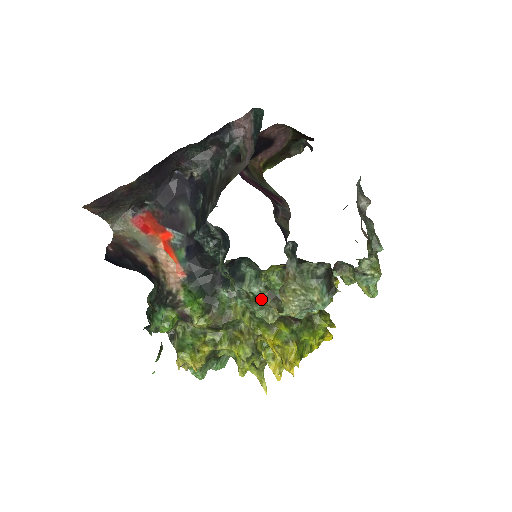
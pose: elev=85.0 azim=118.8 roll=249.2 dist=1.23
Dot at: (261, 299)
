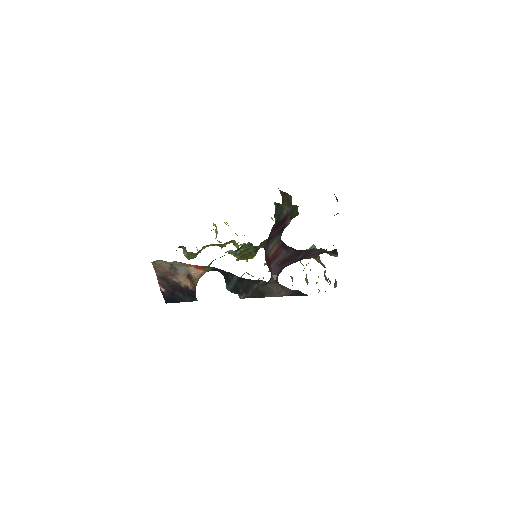
Dot at: (248, 249)
